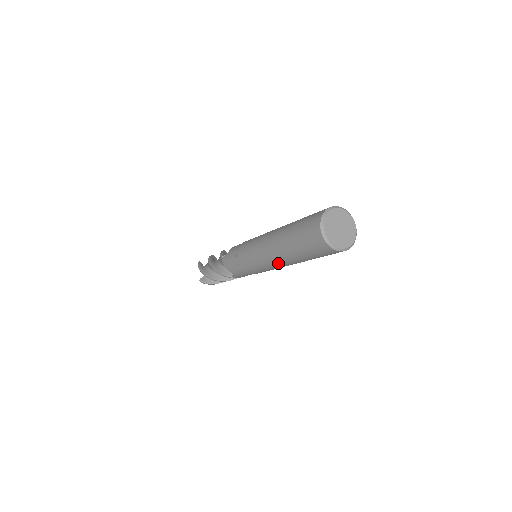
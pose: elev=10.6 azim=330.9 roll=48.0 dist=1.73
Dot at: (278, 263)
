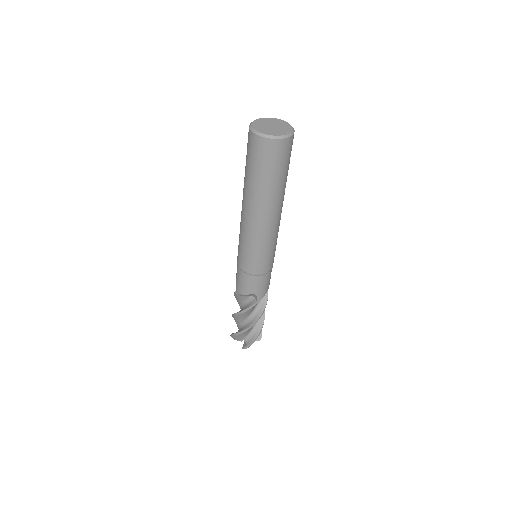
Dot at: (265, 222)
